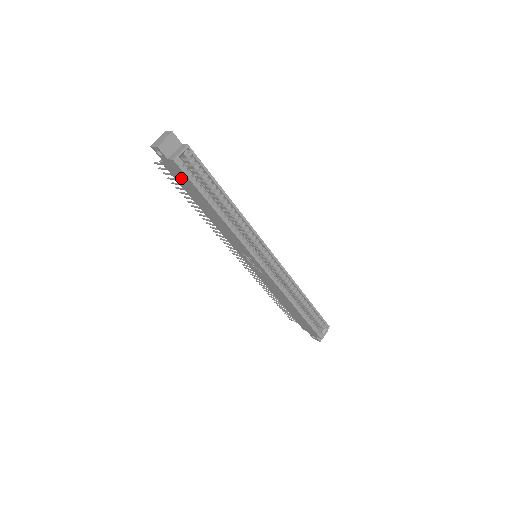
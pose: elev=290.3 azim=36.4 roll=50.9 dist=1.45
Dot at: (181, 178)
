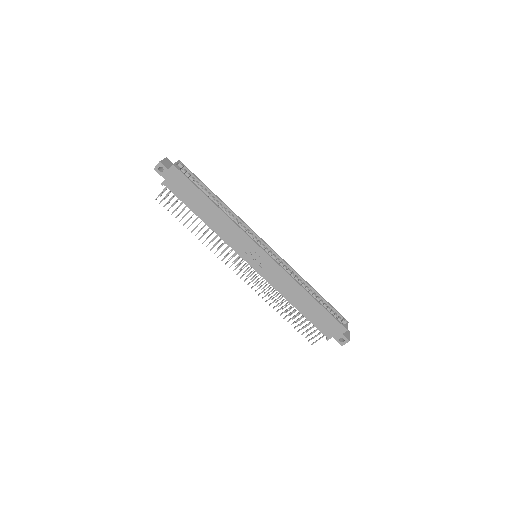
Dot at: (180, 186)
